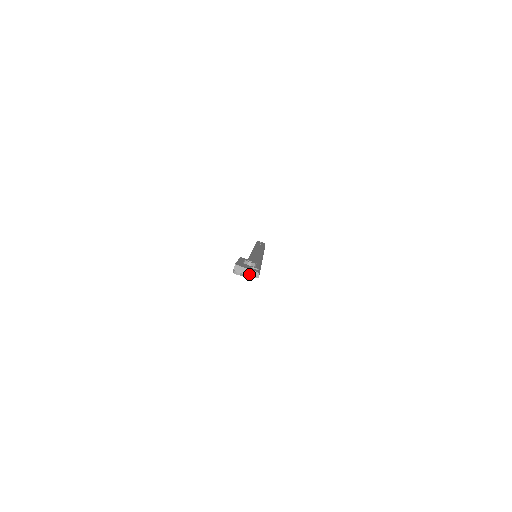
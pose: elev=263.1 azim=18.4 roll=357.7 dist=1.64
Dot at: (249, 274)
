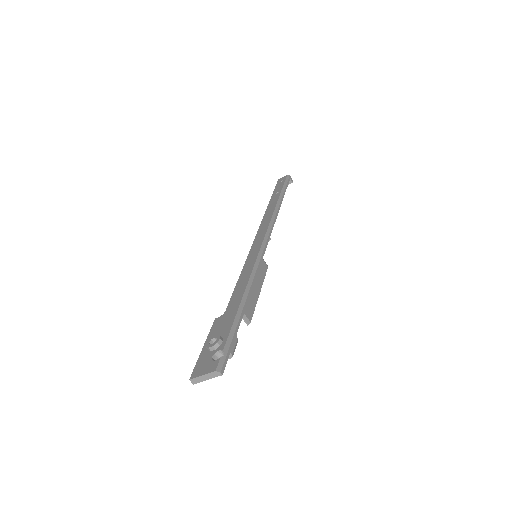
Dot at: (211, 378)
